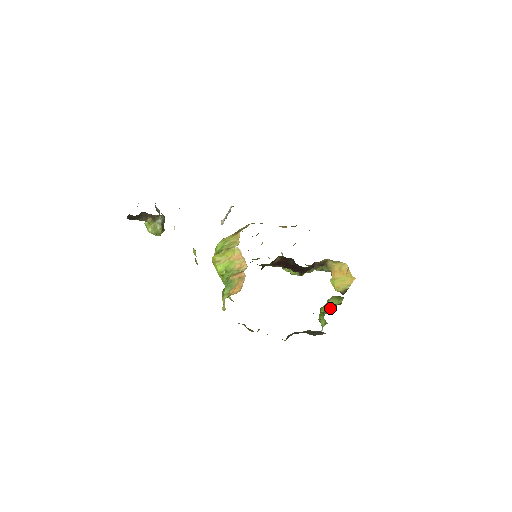
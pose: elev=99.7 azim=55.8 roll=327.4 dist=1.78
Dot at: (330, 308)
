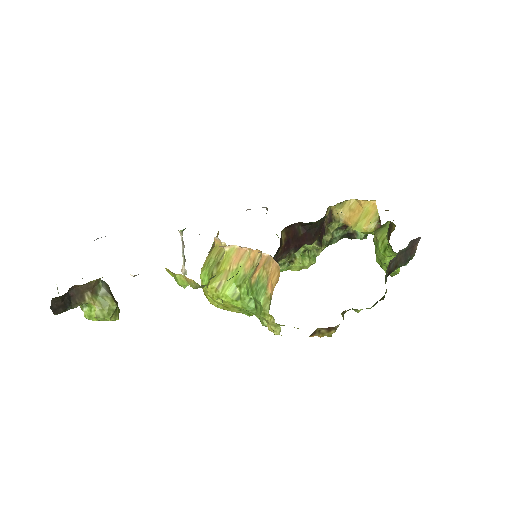
Dot at: (389, 229)
